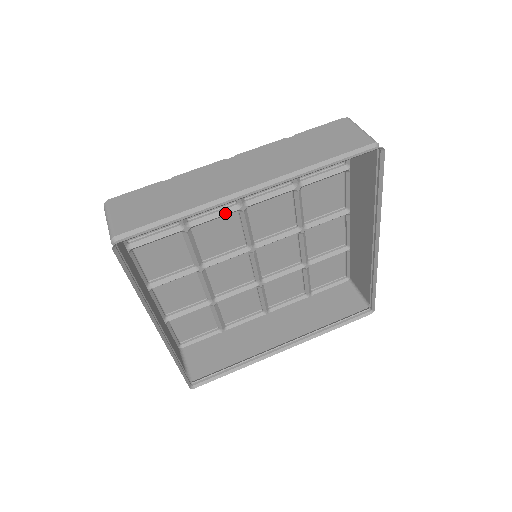
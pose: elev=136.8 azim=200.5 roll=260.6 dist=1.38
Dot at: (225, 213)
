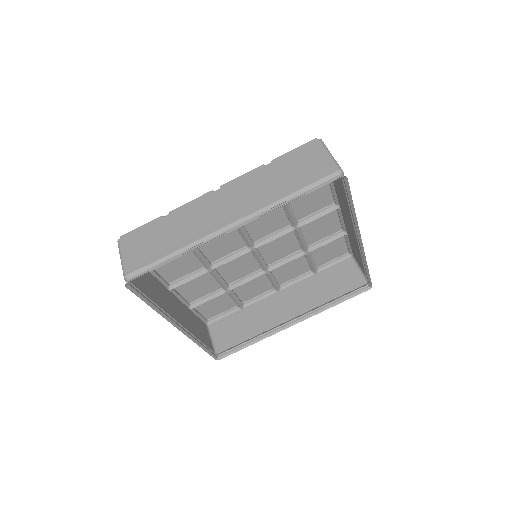
Dot at: occluded
